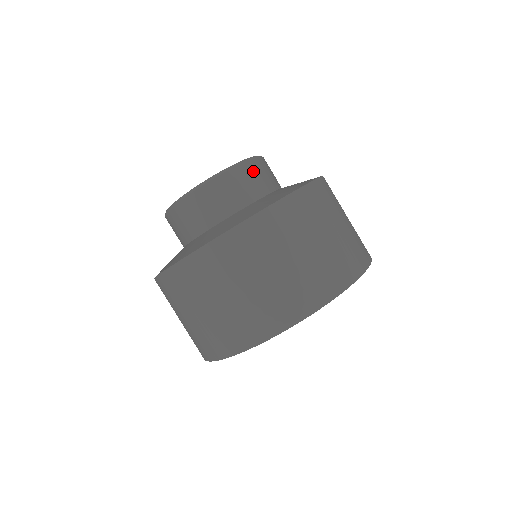
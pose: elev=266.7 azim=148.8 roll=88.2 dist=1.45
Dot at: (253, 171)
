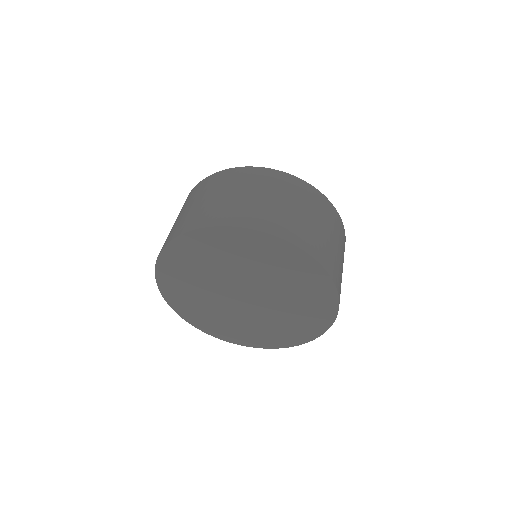
Dot at: occluded
